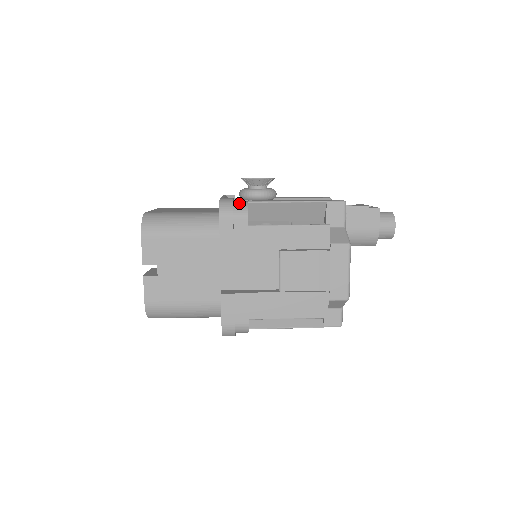
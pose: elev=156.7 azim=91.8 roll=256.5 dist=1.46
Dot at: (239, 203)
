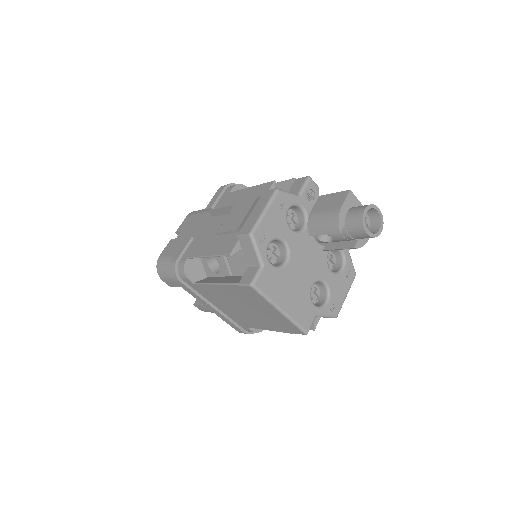
Dot at: occluded
